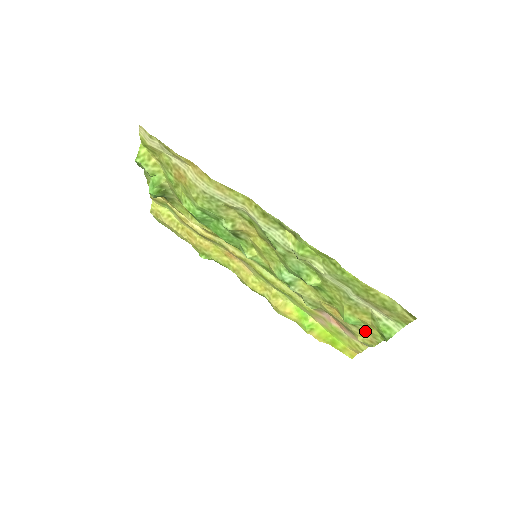
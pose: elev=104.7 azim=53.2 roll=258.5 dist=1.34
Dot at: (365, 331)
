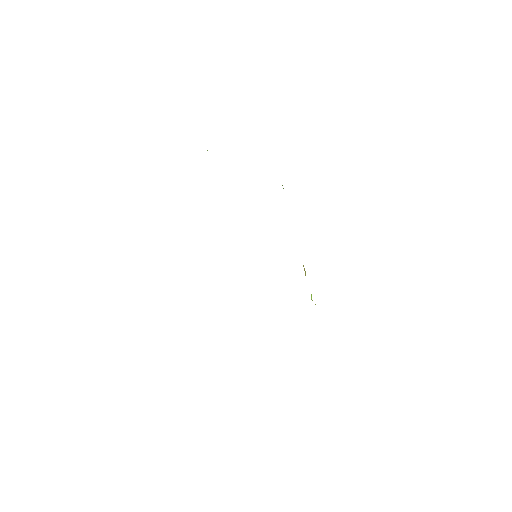
Dot at: occluded
